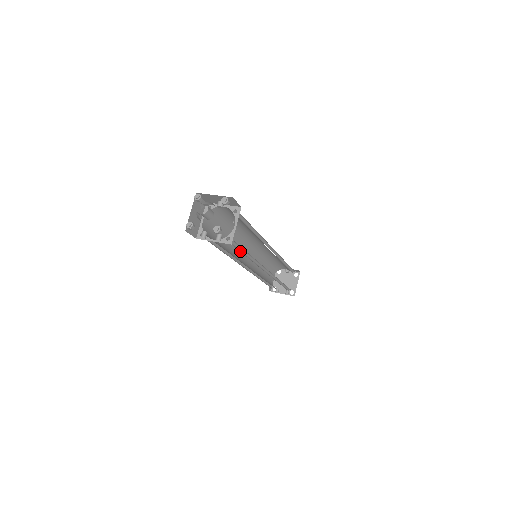
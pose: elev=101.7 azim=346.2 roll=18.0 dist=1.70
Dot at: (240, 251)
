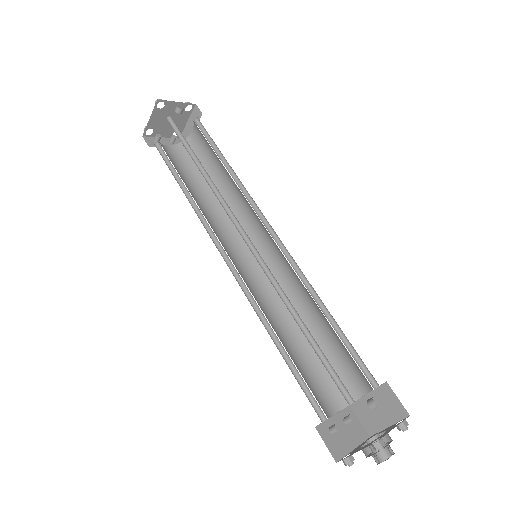
Dot at: (314, 355)
